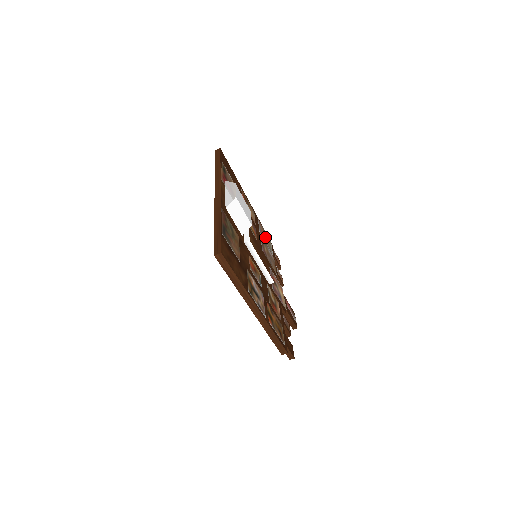
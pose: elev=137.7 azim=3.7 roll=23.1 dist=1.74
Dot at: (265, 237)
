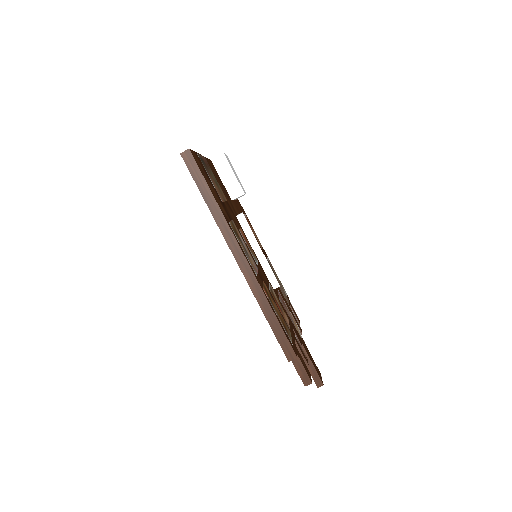
Dot at: (276, 276)
